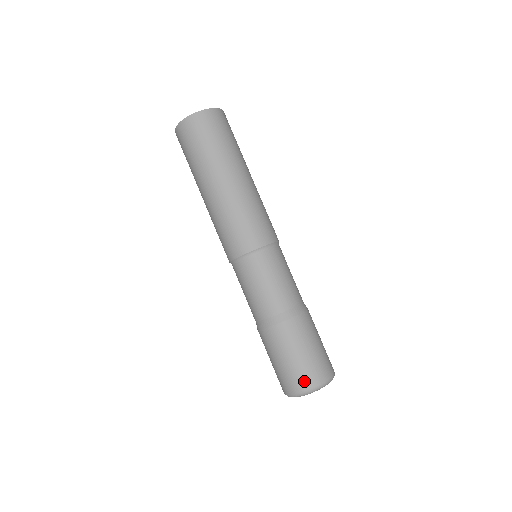
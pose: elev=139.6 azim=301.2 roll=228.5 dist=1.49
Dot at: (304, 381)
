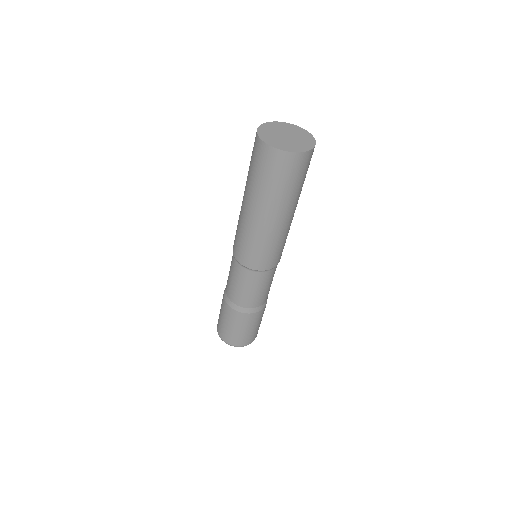
Dot at: (252, 339)
